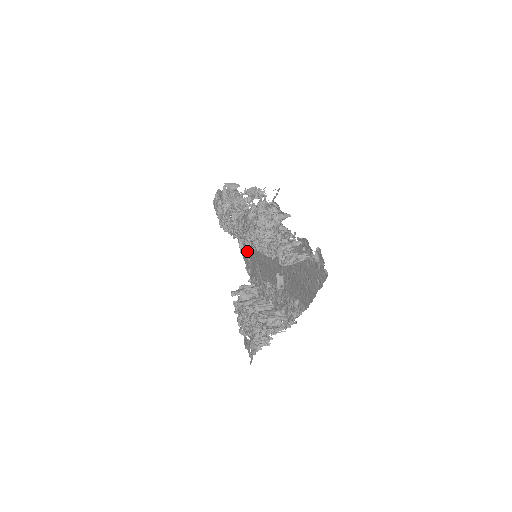
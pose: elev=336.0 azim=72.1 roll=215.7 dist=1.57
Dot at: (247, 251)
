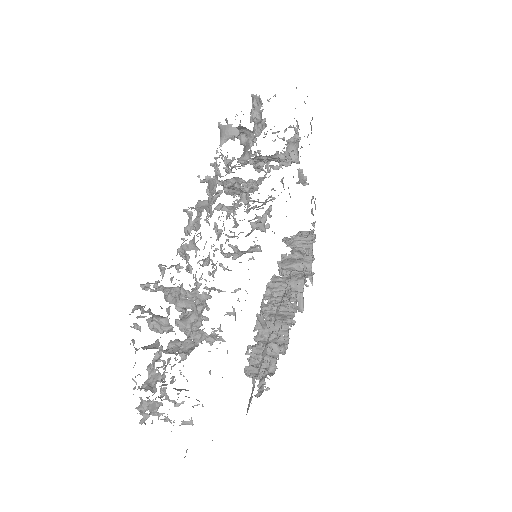
Dot at: occluded
